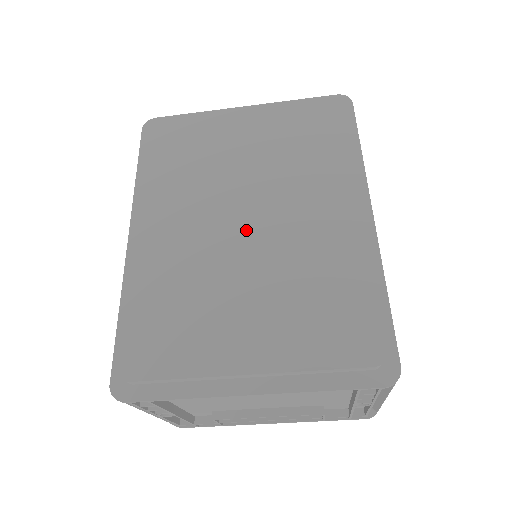
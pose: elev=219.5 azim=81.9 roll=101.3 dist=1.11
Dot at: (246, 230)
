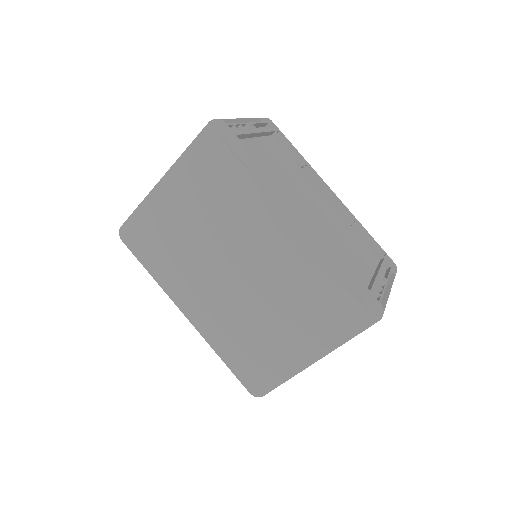
Dot at: (241, 278)
